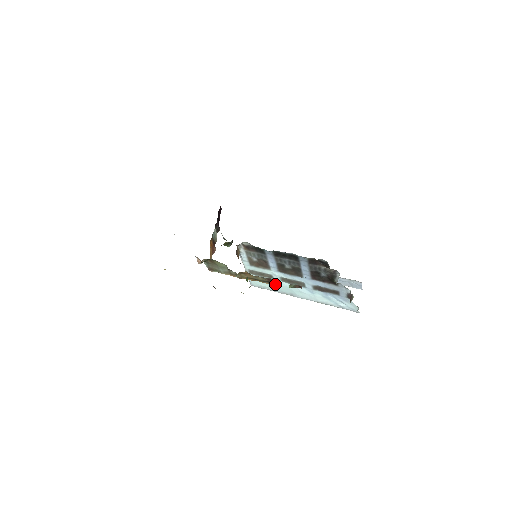
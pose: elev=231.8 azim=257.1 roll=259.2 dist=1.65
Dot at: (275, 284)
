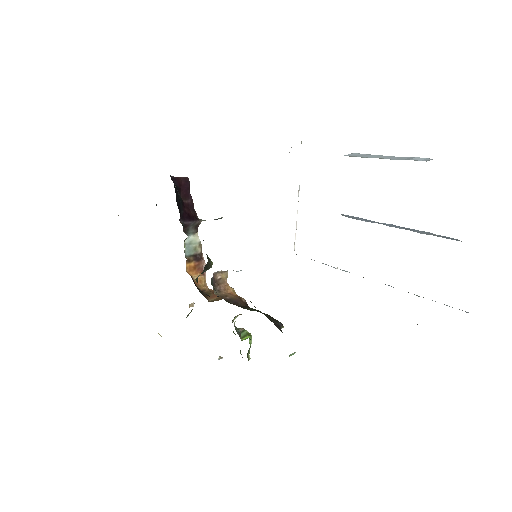
Dot at: occluded
